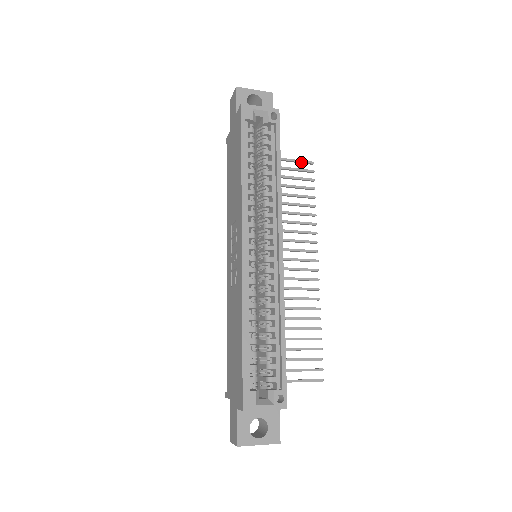
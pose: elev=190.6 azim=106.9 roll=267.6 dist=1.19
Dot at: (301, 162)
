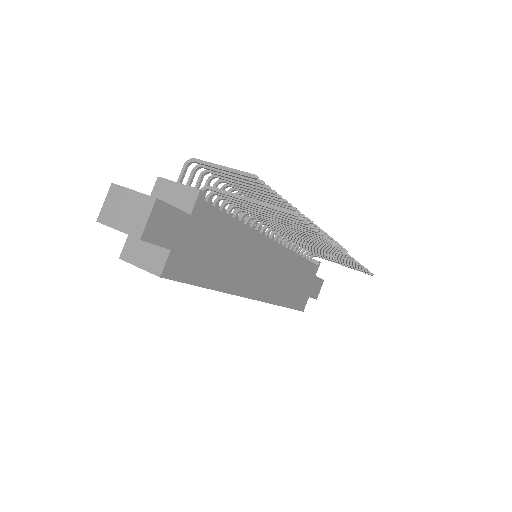
Dot at: (275, 210)
